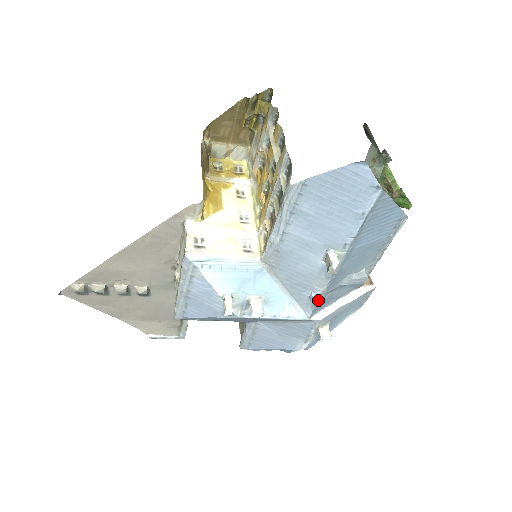
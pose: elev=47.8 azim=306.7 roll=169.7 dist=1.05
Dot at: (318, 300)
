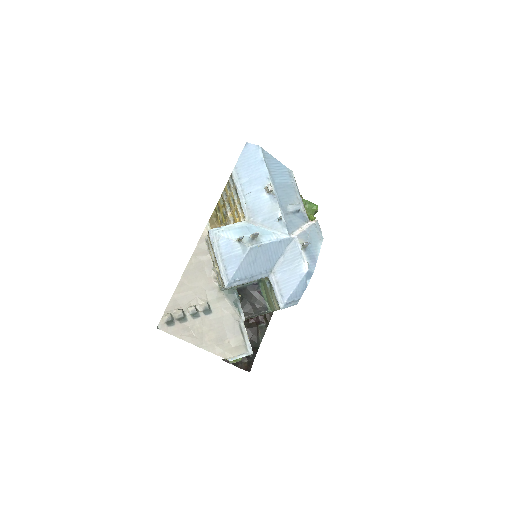
Dot at: (283, 220)
